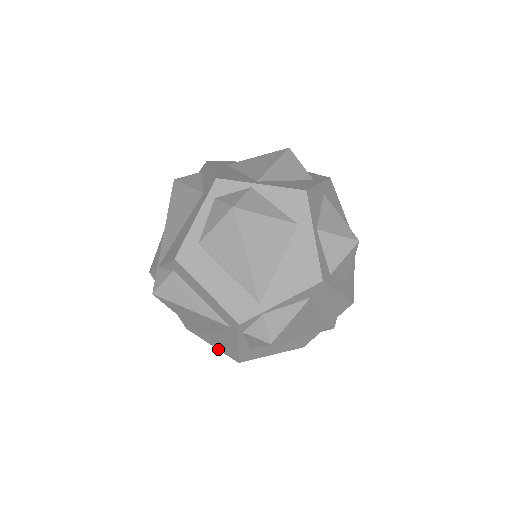
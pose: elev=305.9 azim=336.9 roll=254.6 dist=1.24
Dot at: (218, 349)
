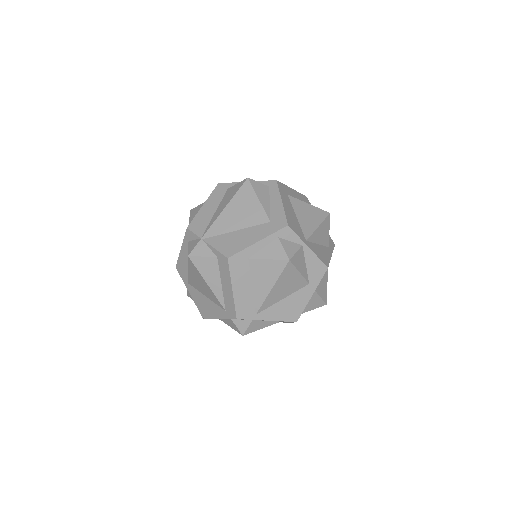
Dot at: (193, 299)
